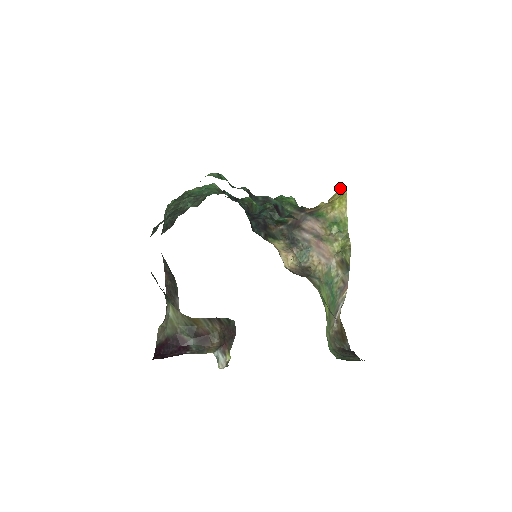
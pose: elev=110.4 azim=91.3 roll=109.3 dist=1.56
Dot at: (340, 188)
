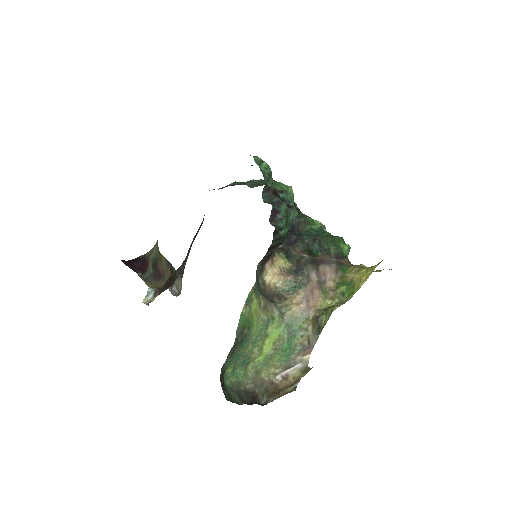
Dot at: occluded
